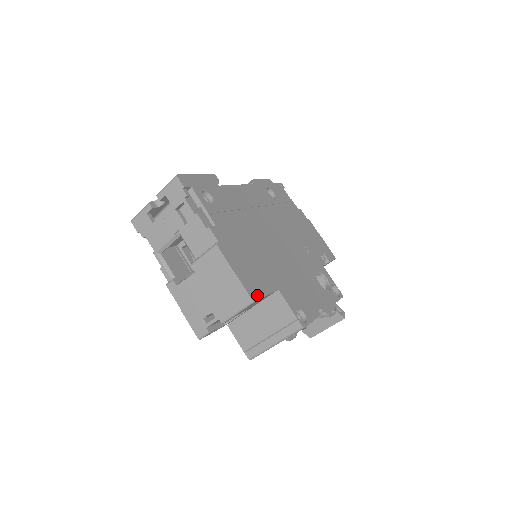
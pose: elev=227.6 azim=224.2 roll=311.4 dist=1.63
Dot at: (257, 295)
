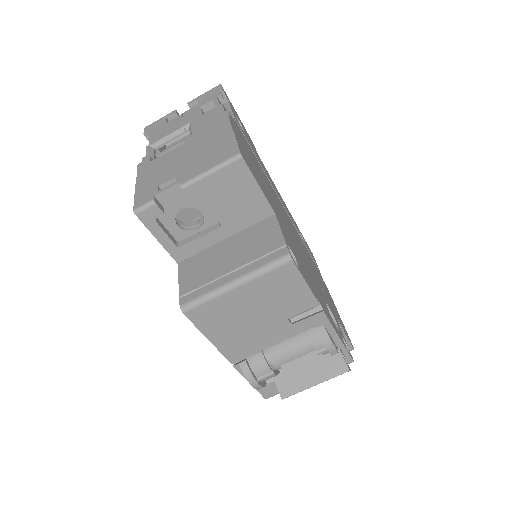
Dot at: (248, 165)
